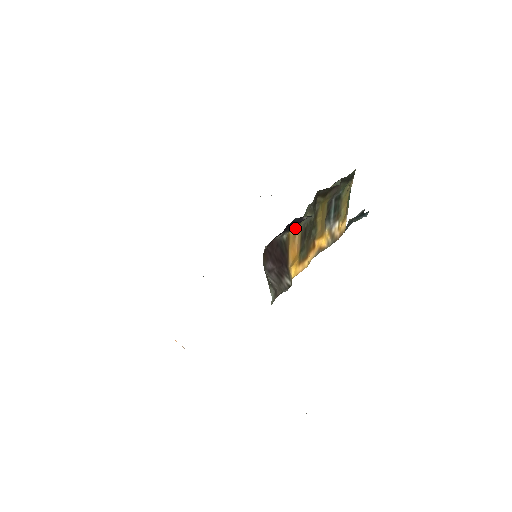
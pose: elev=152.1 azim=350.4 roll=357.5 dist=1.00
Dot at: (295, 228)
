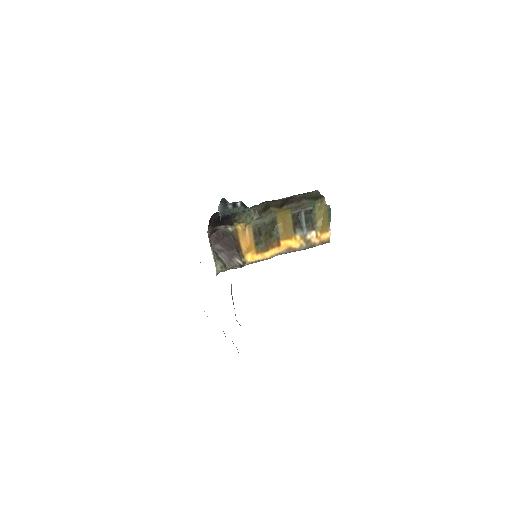
Dot at: (242, 225)
